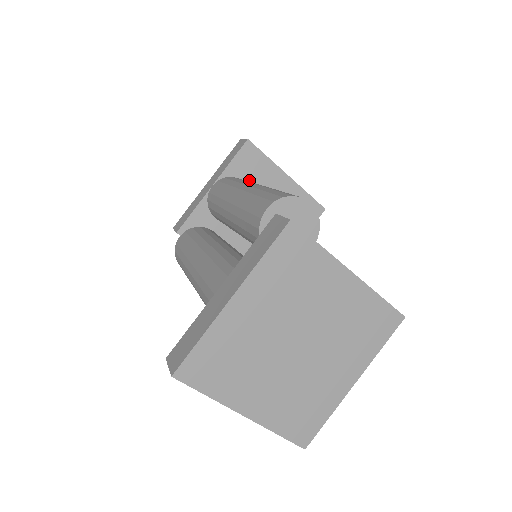
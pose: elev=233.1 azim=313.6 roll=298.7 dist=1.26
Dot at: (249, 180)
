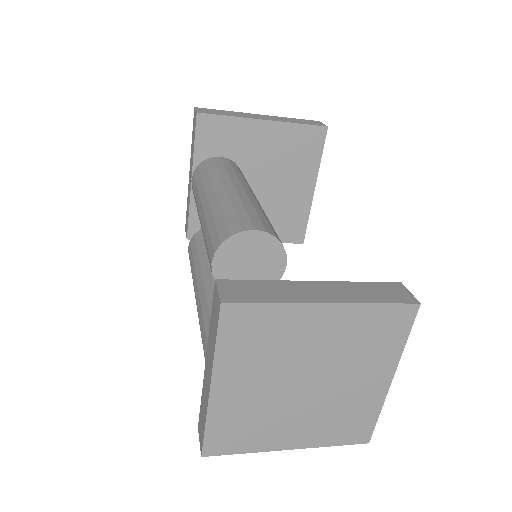
Dot at: (225, 151)
